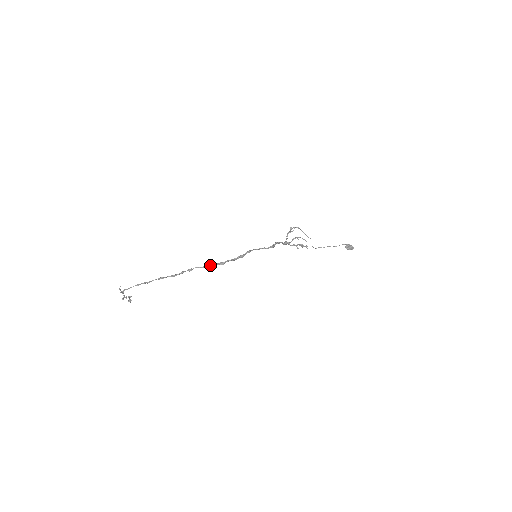
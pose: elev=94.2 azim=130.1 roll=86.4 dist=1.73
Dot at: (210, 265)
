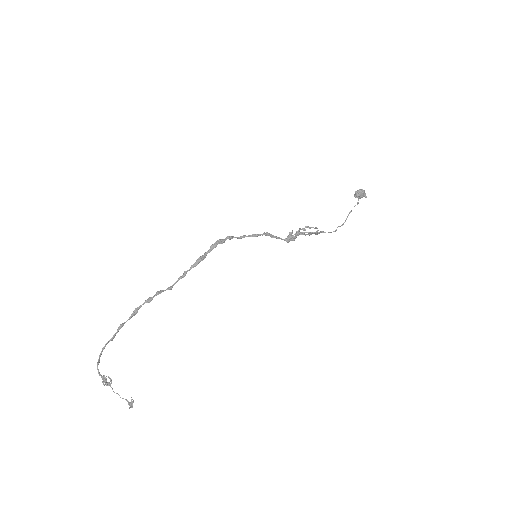
Dot at: (190, 269)
